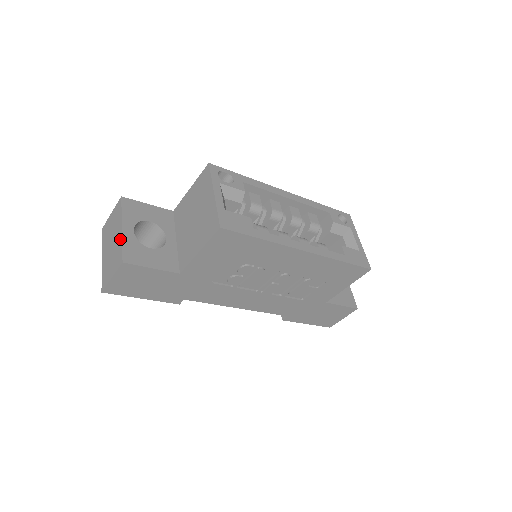
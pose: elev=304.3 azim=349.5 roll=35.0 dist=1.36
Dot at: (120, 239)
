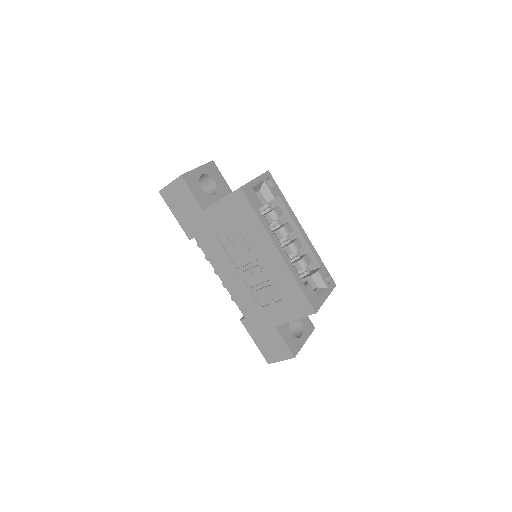
Dot at: (191, 170)
